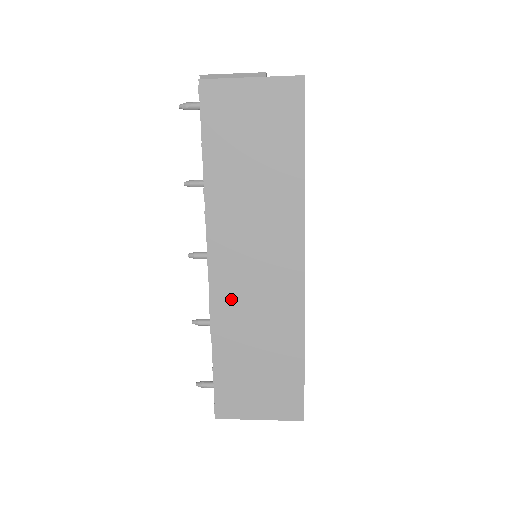
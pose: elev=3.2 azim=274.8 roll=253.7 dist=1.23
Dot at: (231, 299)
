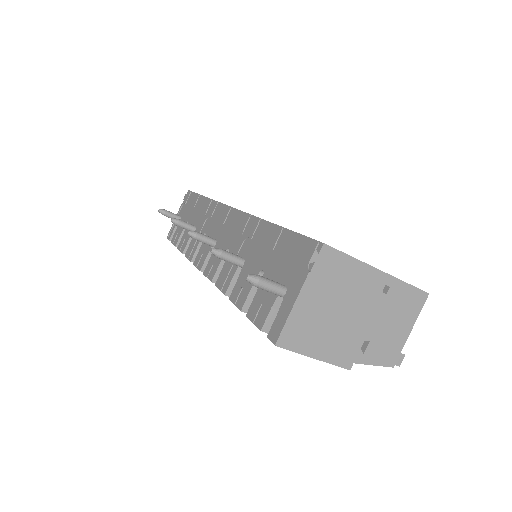
Dot at: occluded
